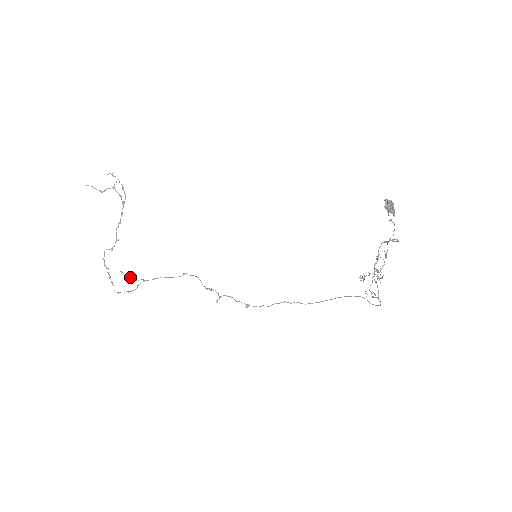
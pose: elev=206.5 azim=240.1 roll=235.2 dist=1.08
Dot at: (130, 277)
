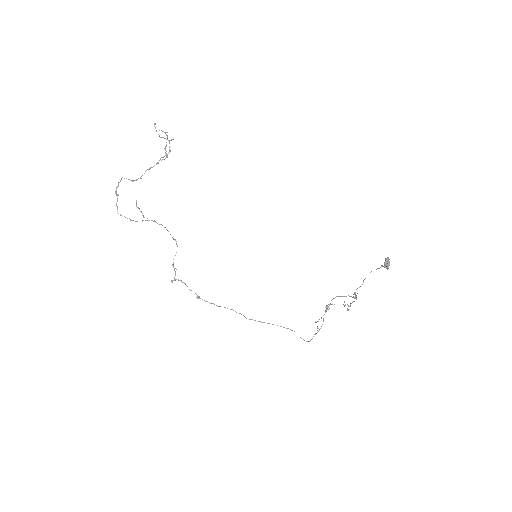
Dot at: occluded
